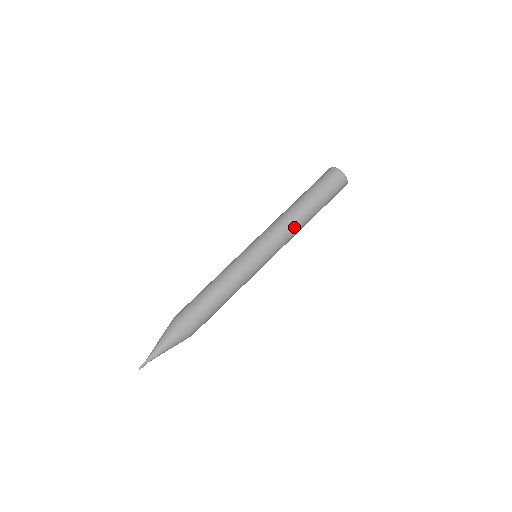
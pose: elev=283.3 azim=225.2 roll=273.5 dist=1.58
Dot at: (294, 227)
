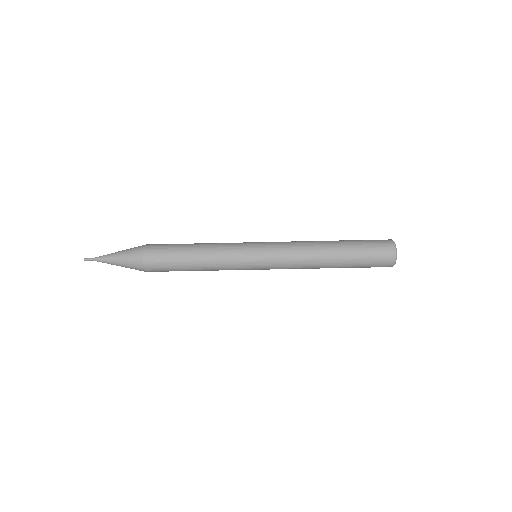
Dot at: (309, 261)
